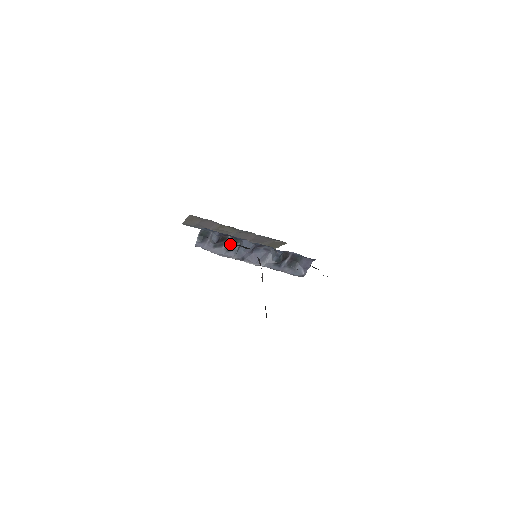
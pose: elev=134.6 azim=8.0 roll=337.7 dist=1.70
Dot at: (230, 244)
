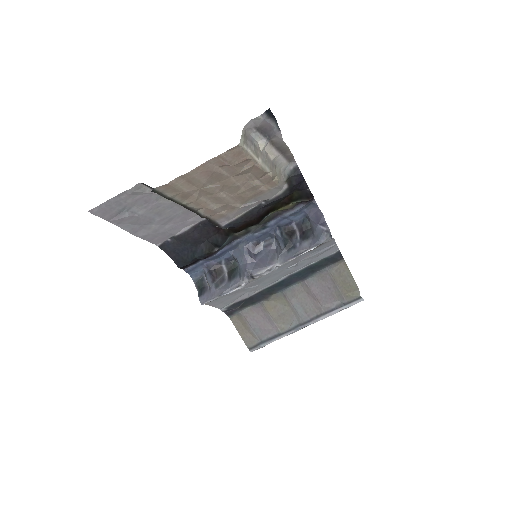
Dot at: (201, 252)
